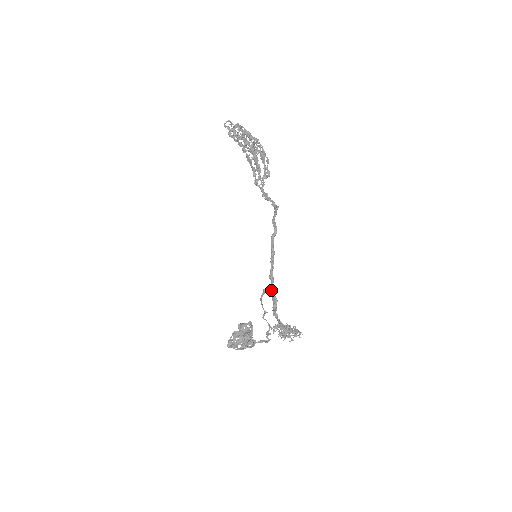
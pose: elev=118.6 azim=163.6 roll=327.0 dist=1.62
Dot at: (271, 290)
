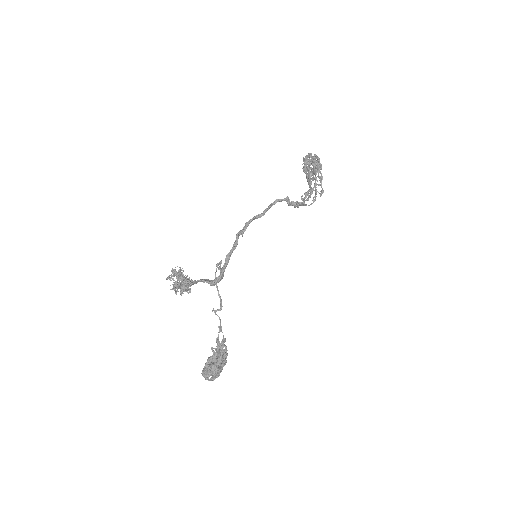
Dot at: (224, 266)
